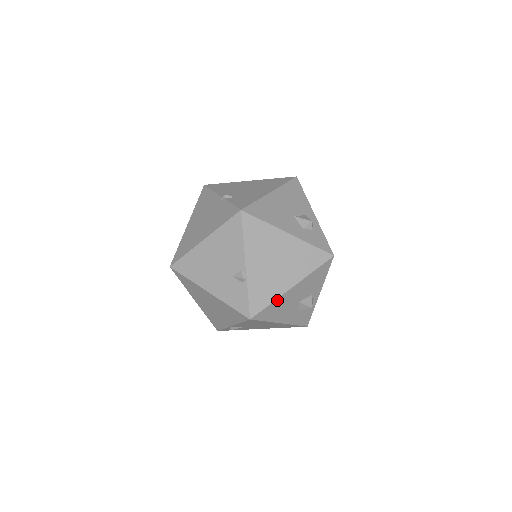
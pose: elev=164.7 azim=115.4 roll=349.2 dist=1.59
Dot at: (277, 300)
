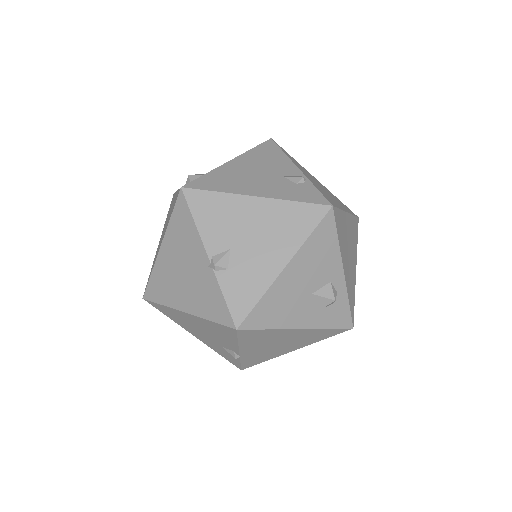
Dot at: (274, 356)
